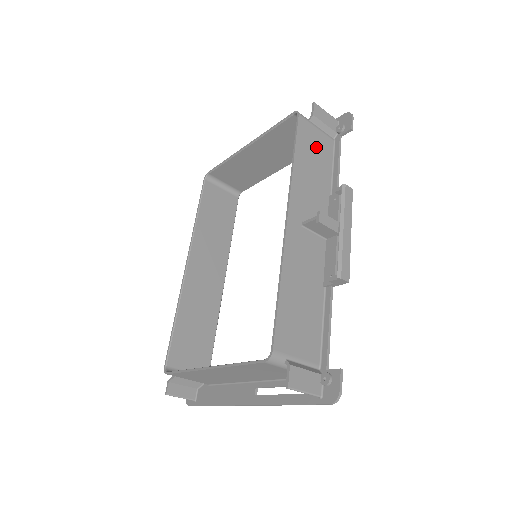
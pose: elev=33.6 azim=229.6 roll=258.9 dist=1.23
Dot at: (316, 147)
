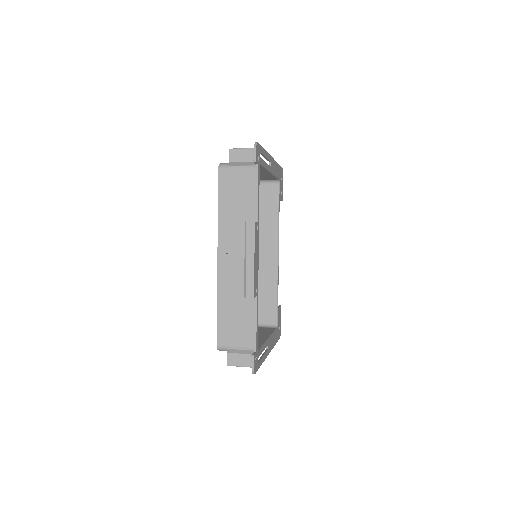
Dot at: (238, 187)
